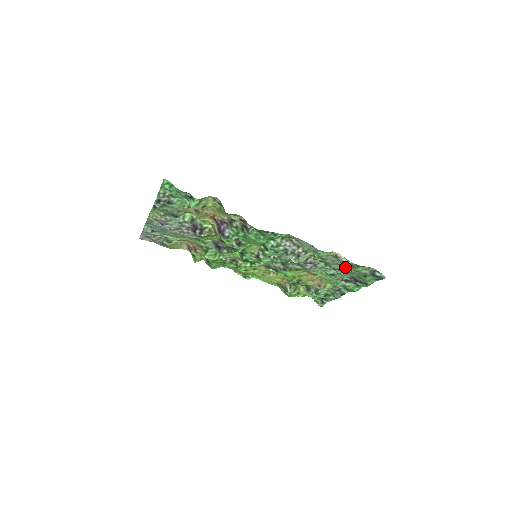
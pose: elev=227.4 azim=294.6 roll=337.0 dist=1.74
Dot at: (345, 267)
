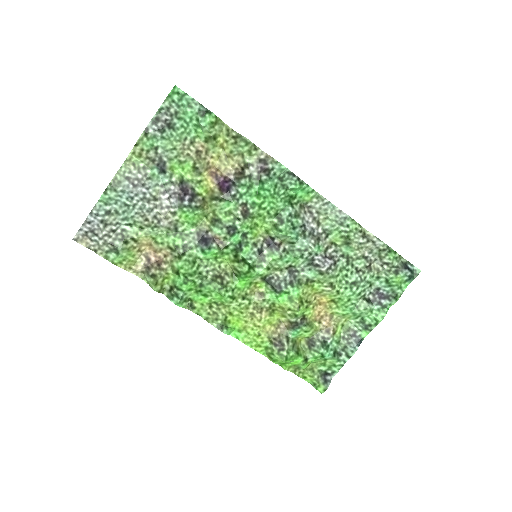
Dot at: (370, 265)
